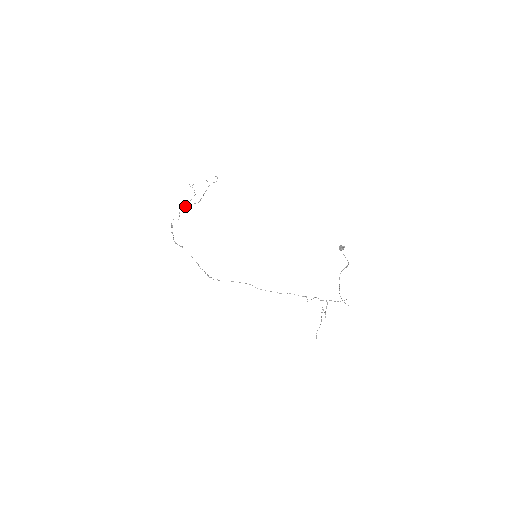
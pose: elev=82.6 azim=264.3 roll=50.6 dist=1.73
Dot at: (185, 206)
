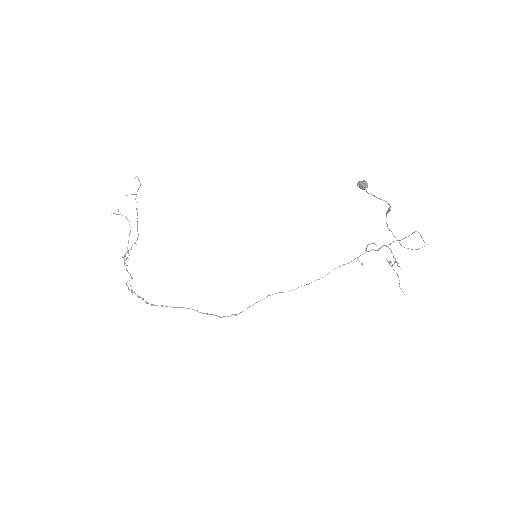
Dot at: (128, 252)
